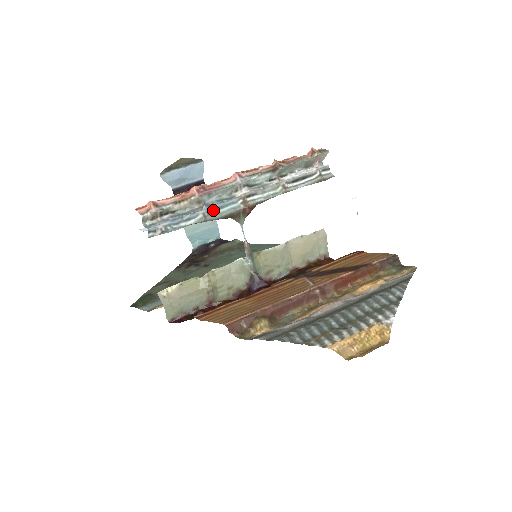
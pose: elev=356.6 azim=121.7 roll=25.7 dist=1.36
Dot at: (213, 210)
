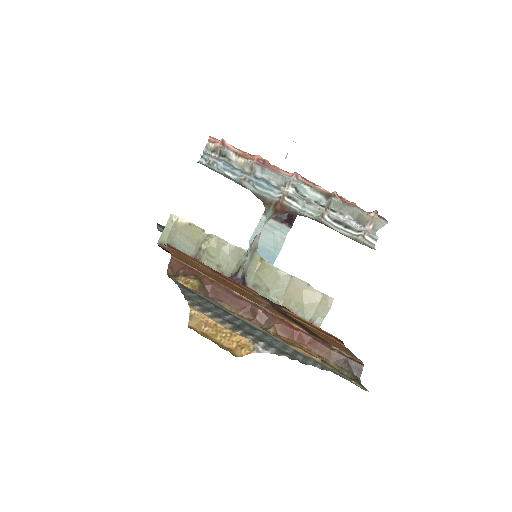
Dot at: (255, 183)
